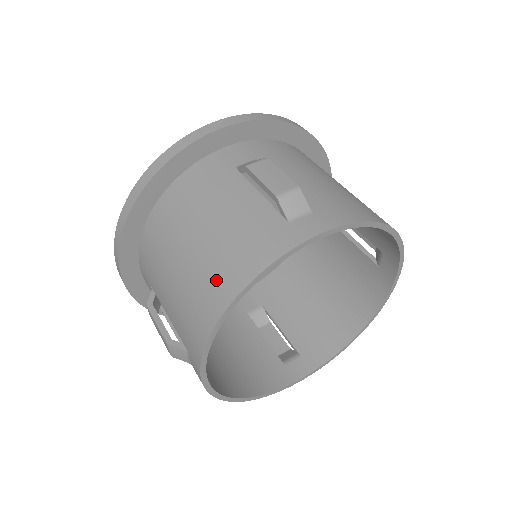
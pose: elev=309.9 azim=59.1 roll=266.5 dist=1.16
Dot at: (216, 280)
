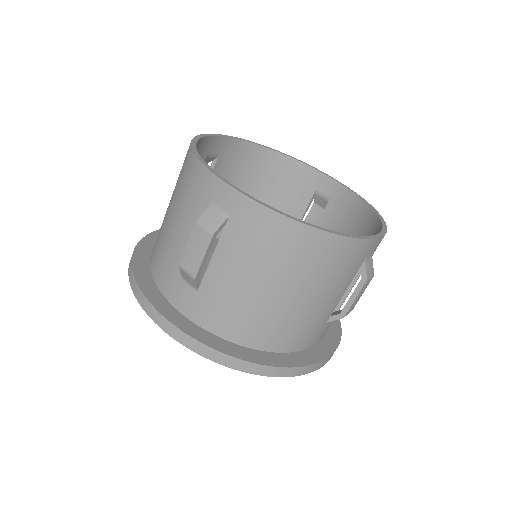
Dot at: (182, 166)
